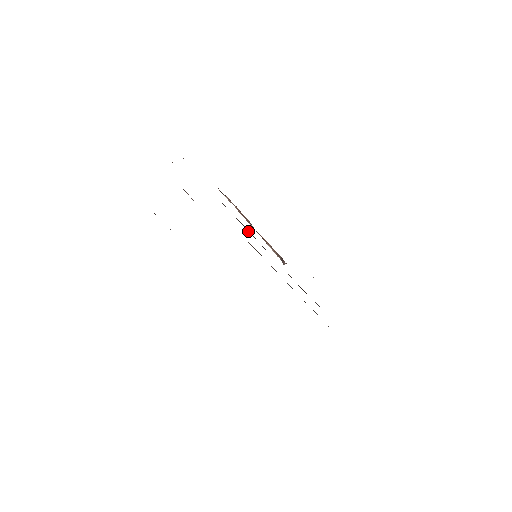
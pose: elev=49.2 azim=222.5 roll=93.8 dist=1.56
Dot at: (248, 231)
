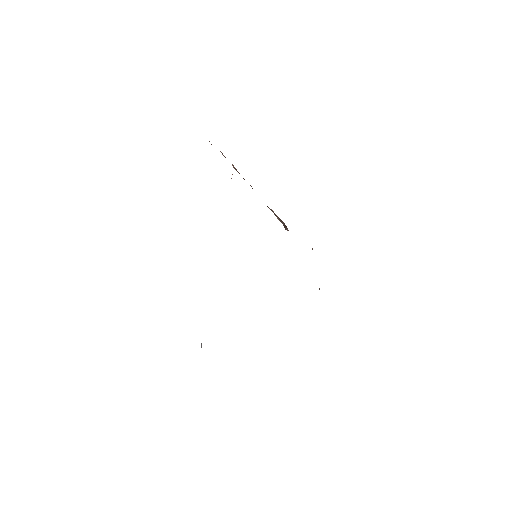
Dot at: occluded
